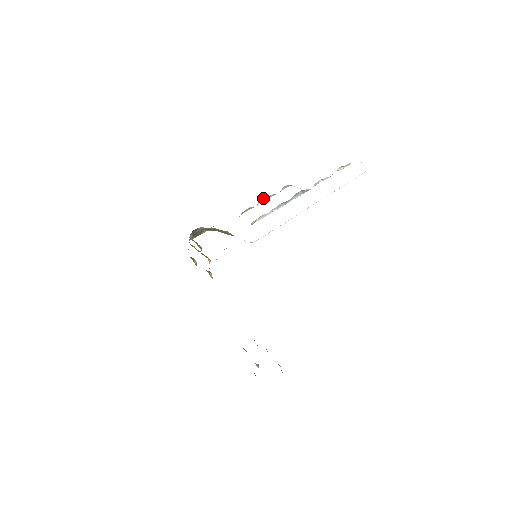
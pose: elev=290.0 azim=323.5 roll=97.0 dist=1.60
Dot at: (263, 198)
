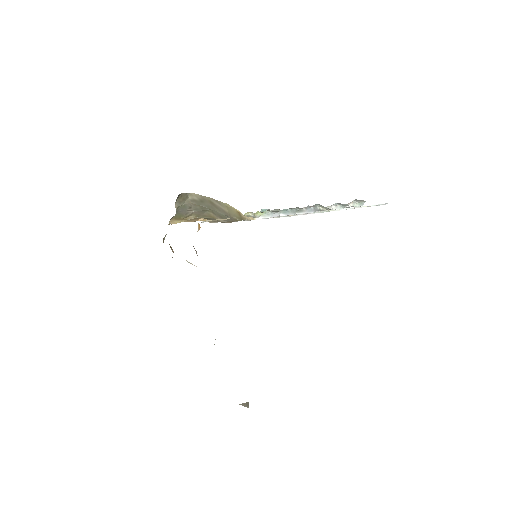
Dot at: occluded
